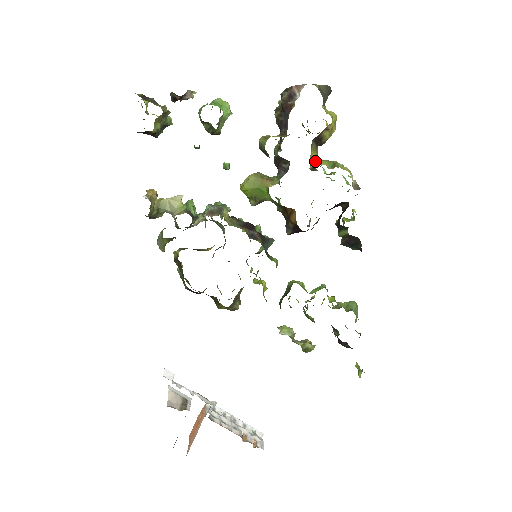
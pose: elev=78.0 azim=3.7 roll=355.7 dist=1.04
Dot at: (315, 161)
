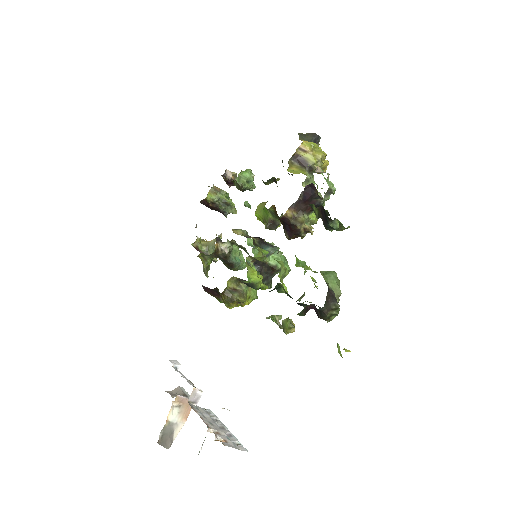
Dot at: (296, 173)
